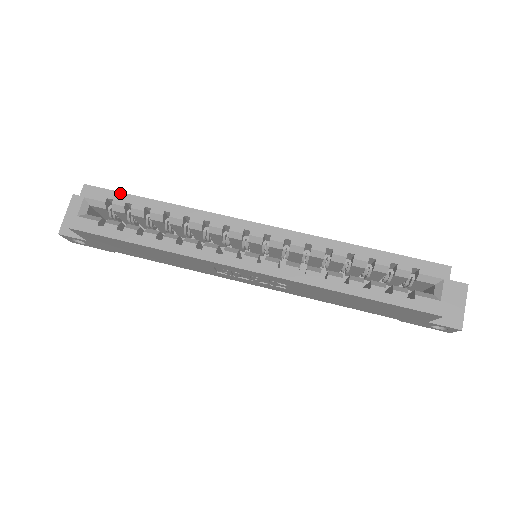
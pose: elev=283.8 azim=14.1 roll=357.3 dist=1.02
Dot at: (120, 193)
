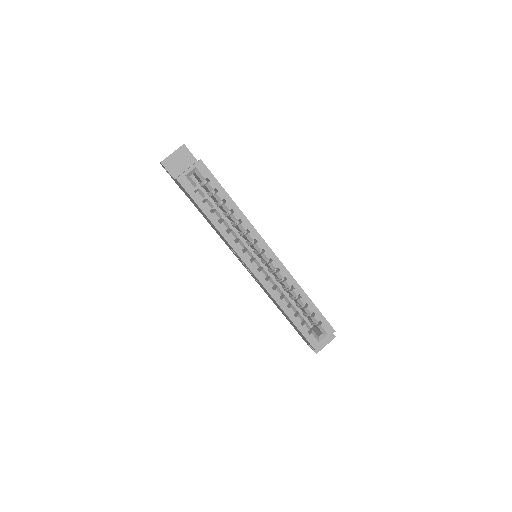
Dot at: (216, 180)
